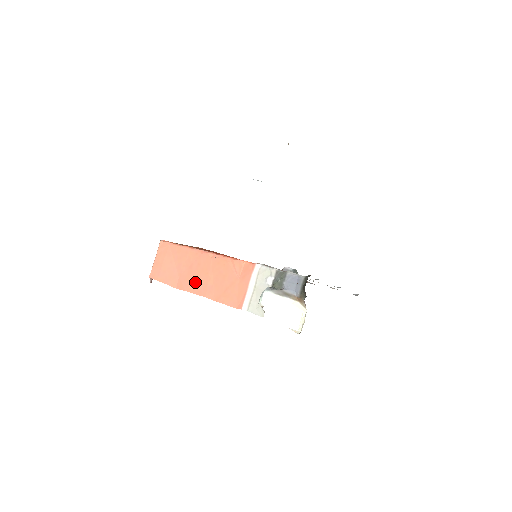
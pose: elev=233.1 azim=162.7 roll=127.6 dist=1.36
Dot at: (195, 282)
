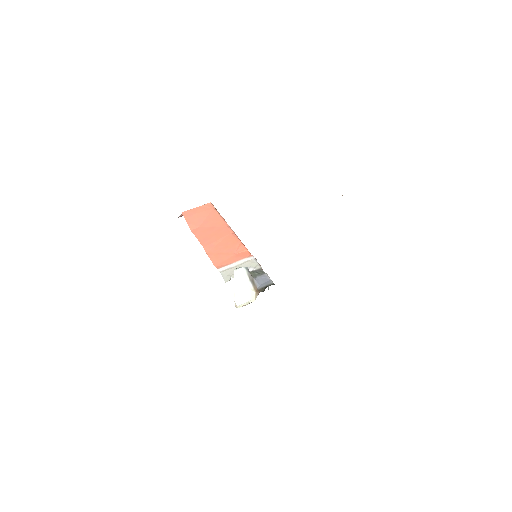
Dot at: (206, 236)
